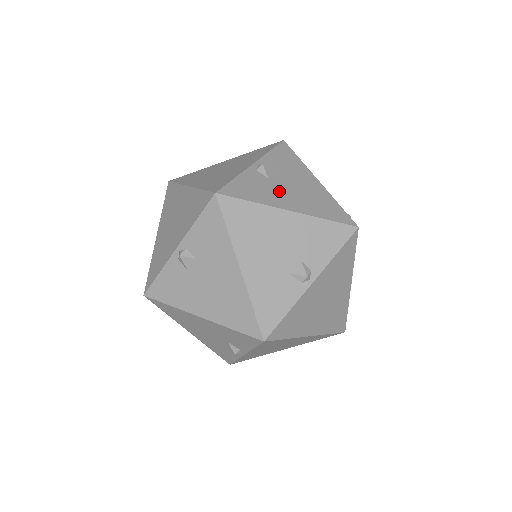
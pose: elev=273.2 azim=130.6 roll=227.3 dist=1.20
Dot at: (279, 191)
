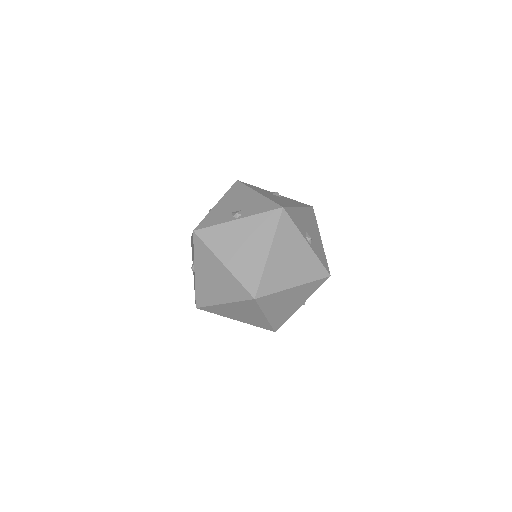
Dot at: (268, 194)
